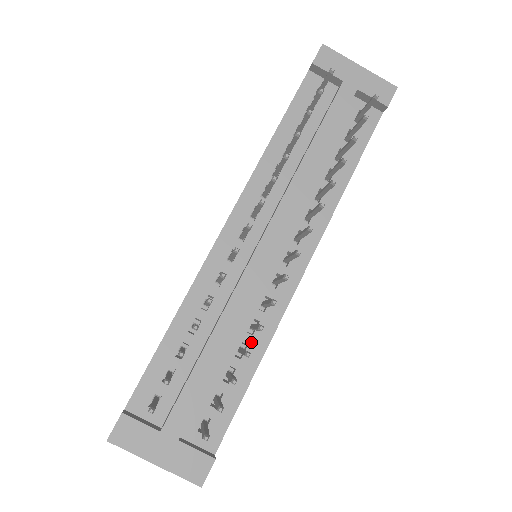
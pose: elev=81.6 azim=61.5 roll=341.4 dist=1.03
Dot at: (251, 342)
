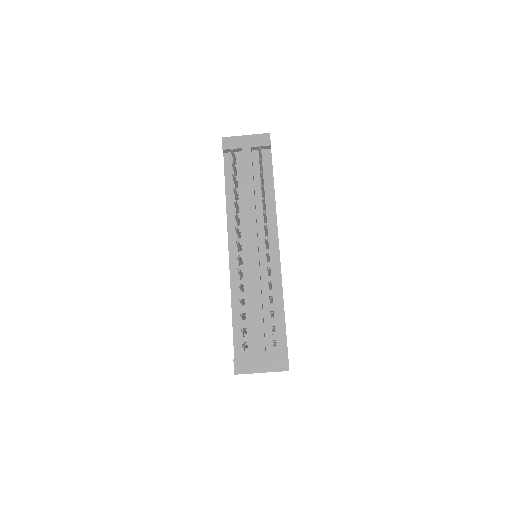
Dot at: (274, 295)
